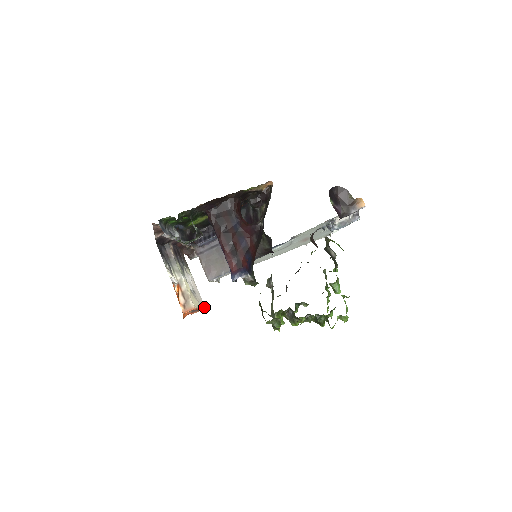
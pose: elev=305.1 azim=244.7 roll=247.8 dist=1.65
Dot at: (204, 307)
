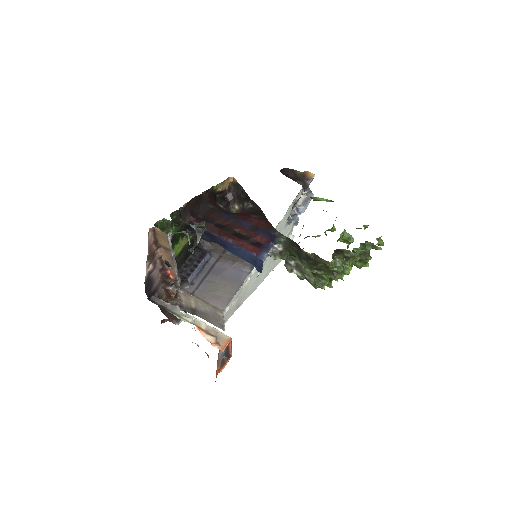
Dot at: (231, 353)
